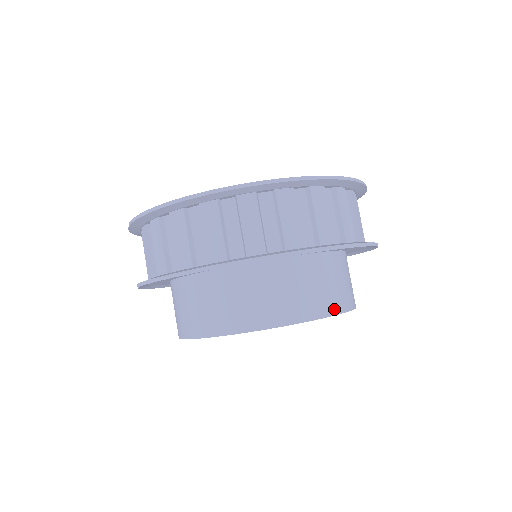
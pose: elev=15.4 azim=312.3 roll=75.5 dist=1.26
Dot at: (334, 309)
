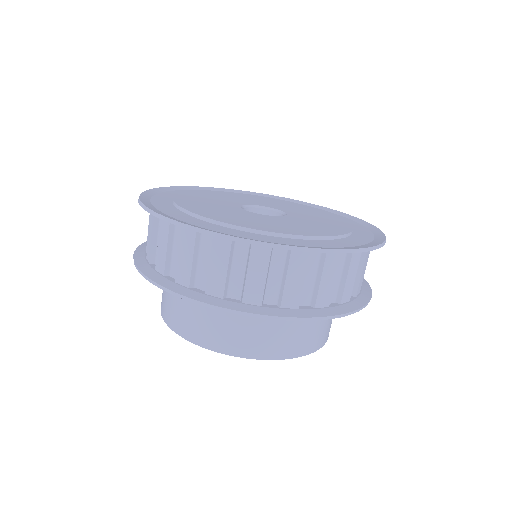
Dot at: (306, 350)
